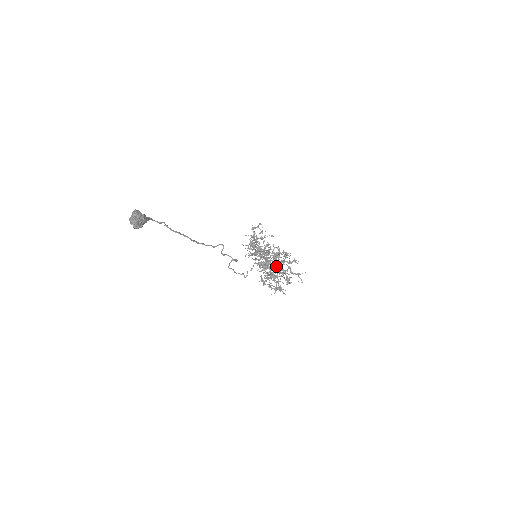
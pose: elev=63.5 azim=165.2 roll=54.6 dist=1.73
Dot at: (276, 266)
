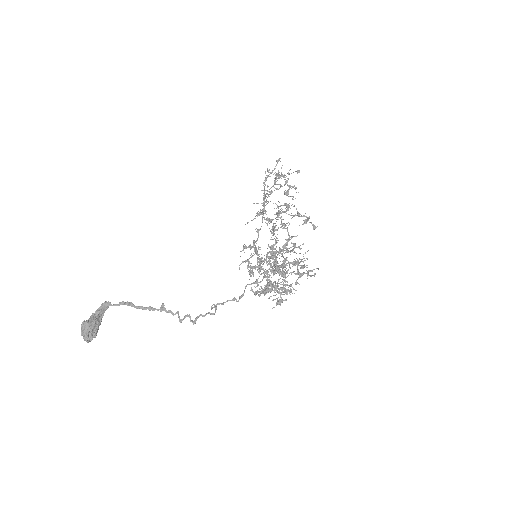
Dot at: (270, 291)
